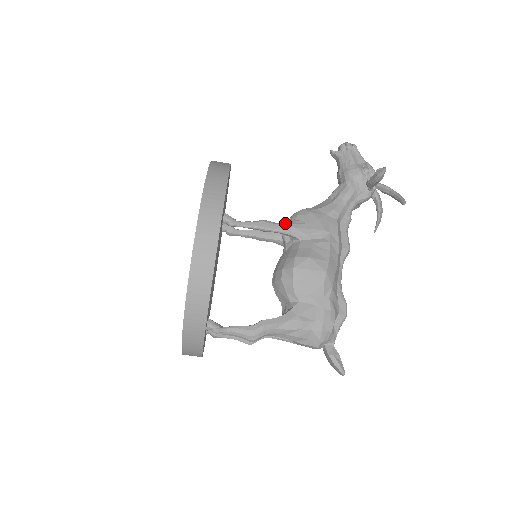
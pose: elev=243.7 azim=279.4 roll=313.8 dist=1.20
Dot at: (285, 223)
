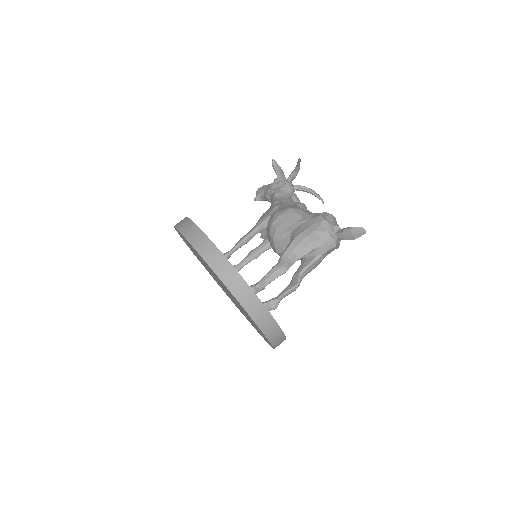
Dot at: (253, 227)
